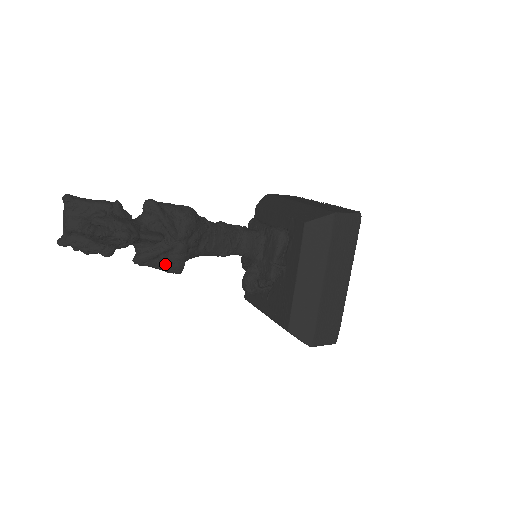
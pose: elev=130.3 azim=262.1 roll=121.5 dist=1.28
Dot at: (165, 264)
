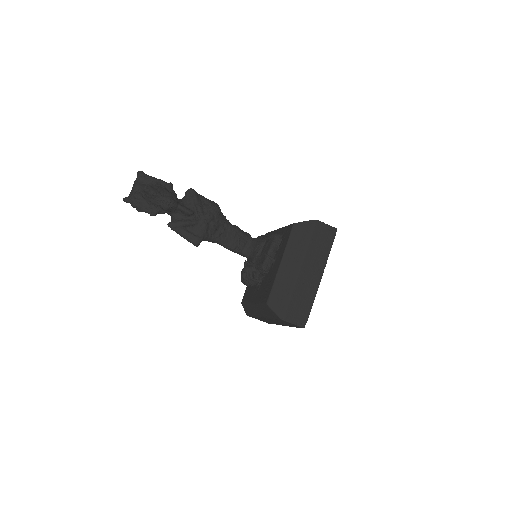
Dot at: (189, 233)
